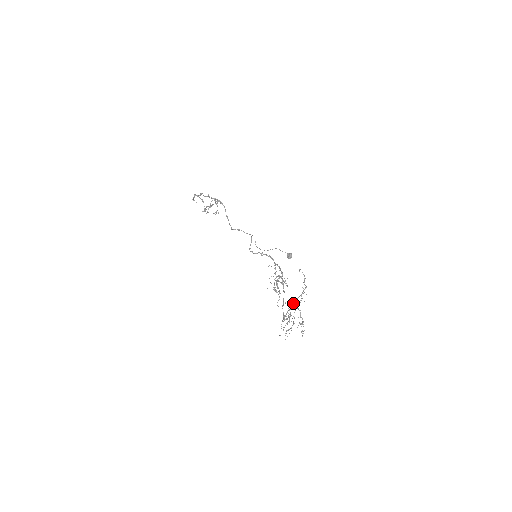
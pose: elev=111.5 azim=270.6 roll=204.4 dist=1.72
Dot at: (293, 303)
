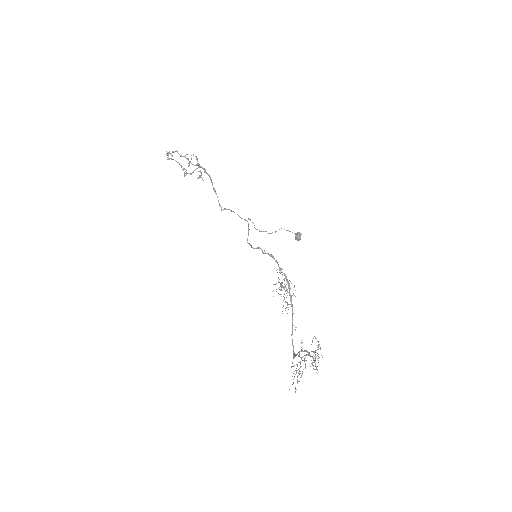
Dot at: (304, 355)
